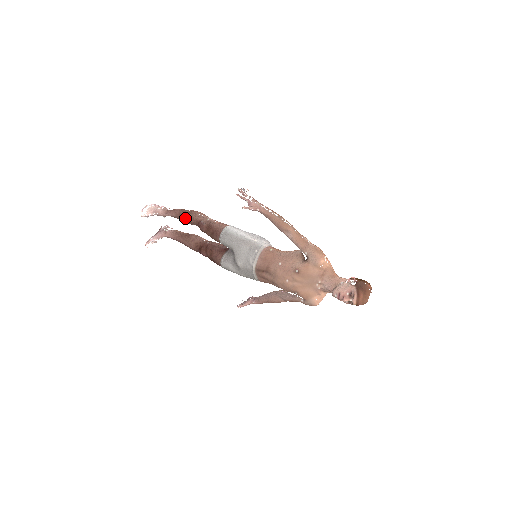
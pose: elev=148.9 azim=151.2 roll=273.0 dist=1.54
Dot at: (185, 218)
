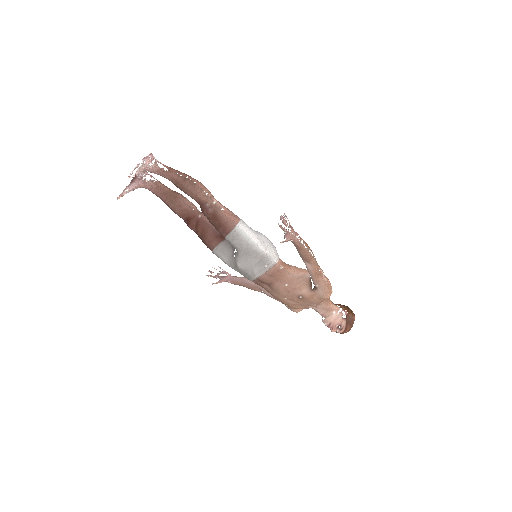
Dot at: (184, 190)
